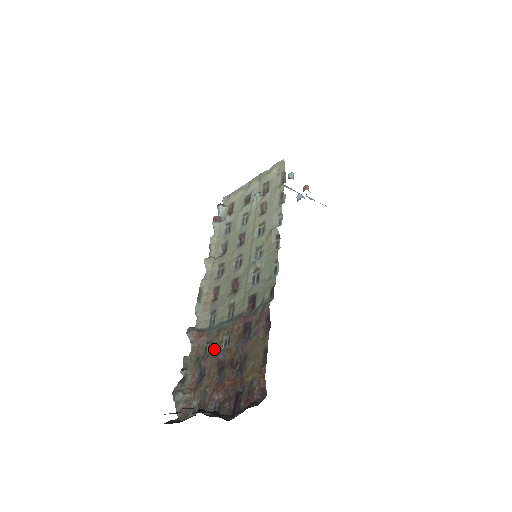
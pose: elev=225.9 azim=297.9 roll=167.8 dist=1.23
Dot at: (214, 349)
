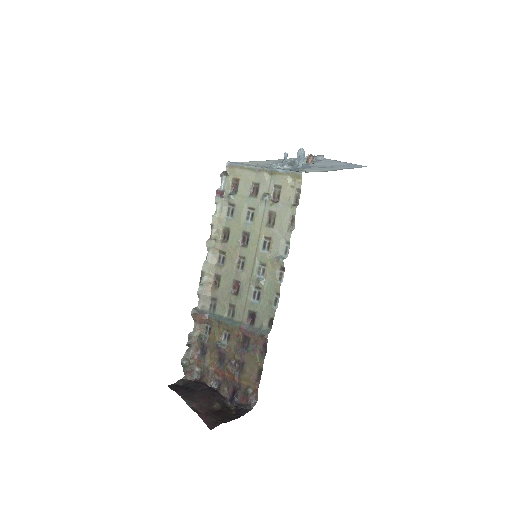
Dot at: (216, 338)
